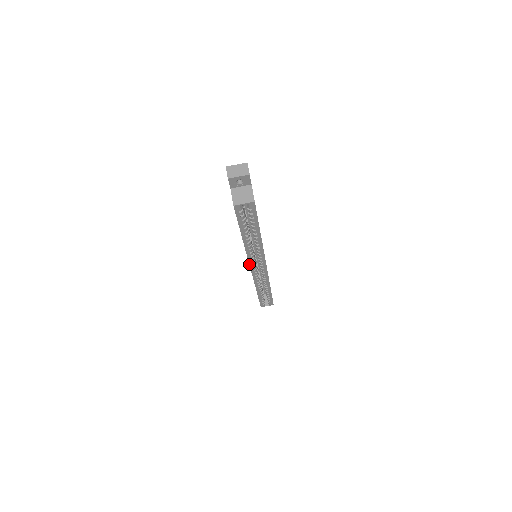
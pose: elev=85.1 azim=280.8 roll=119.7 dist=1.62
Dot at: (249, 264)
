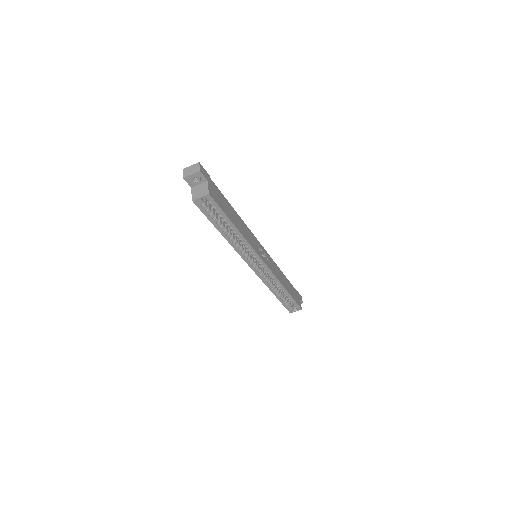
Dot at: occluded
